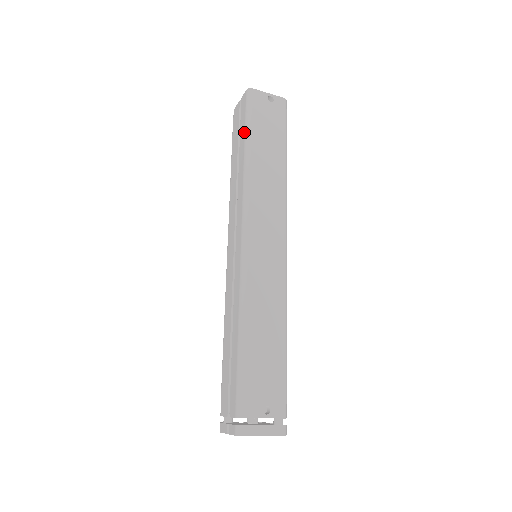
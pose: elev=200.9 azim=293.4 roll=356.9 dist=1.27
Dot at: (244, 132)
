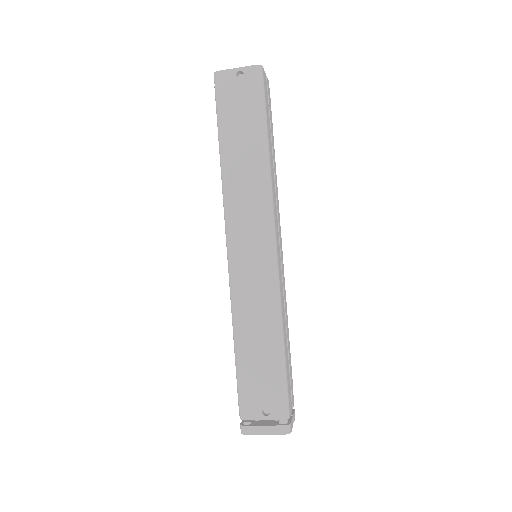
Dot at: occluded
